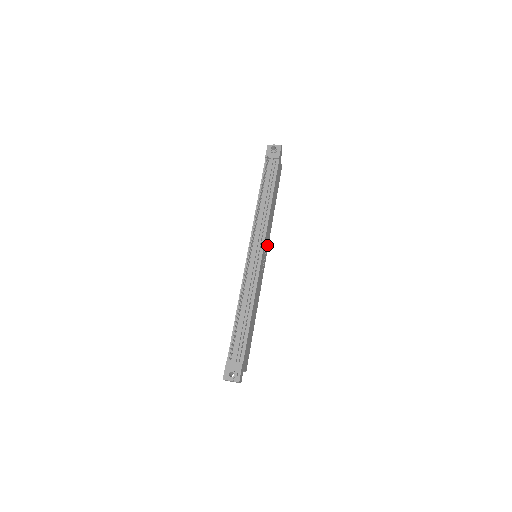
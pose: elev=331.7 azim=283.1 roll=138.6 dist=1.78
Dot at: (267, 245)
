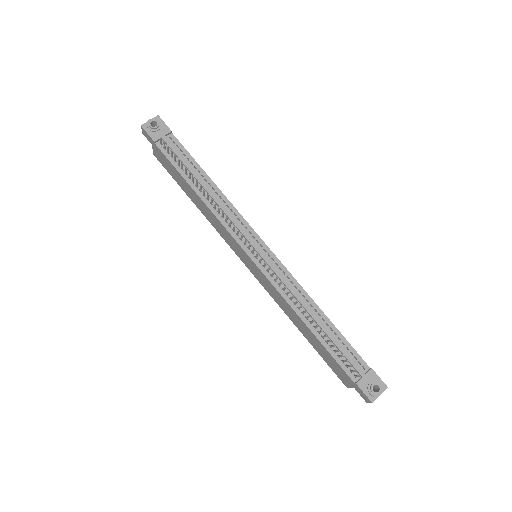
Dot at: occluded
